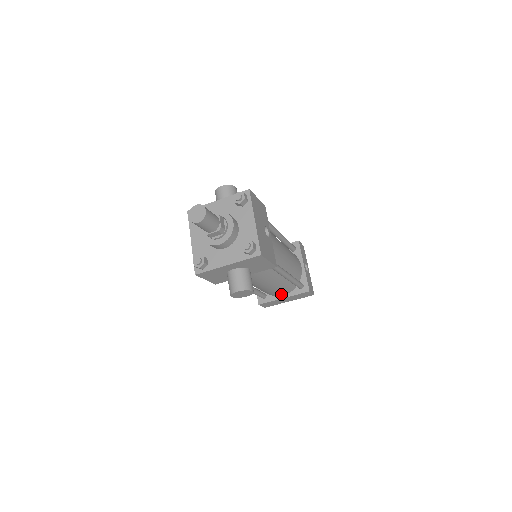
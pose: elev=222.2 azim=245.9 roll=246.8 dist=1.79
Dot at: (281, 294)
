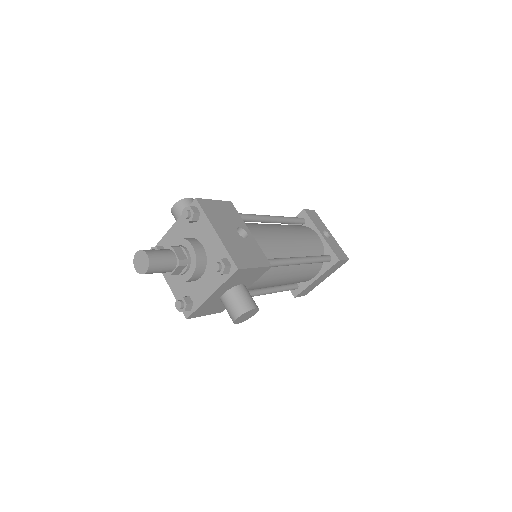
Dot at: (311, 277)
